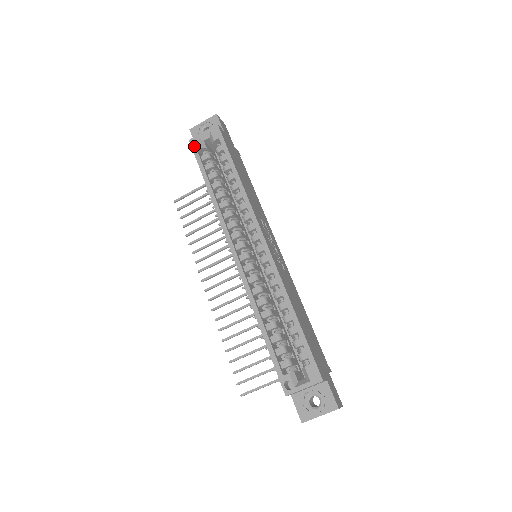
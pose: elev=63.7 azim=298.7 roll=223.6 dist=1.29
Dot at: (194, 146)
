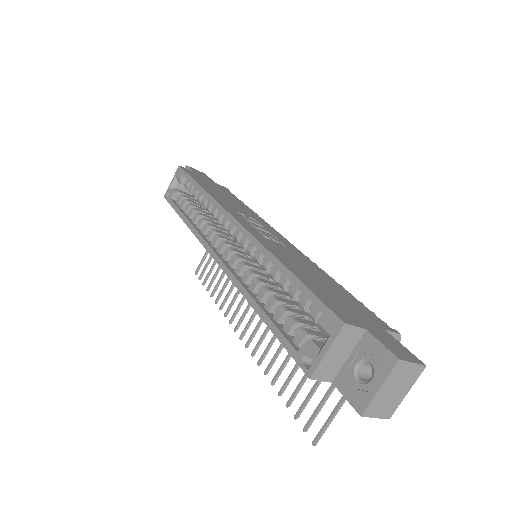
Dot at: (168, 198)
